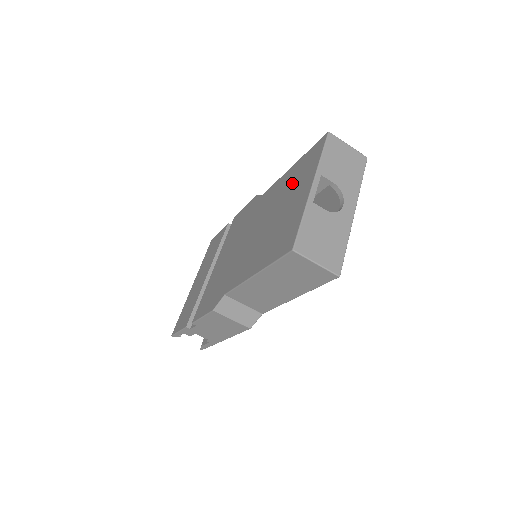
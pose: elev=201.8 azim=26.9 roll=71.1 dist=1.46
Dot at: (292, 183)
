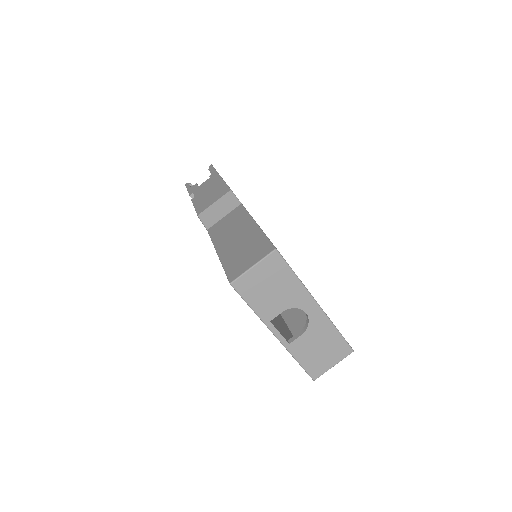
Dot at: occluded
